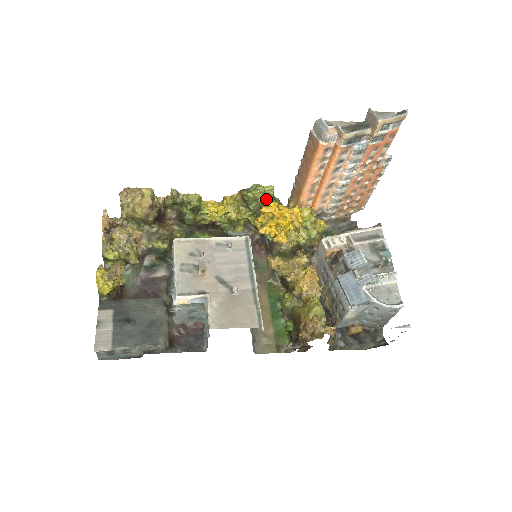
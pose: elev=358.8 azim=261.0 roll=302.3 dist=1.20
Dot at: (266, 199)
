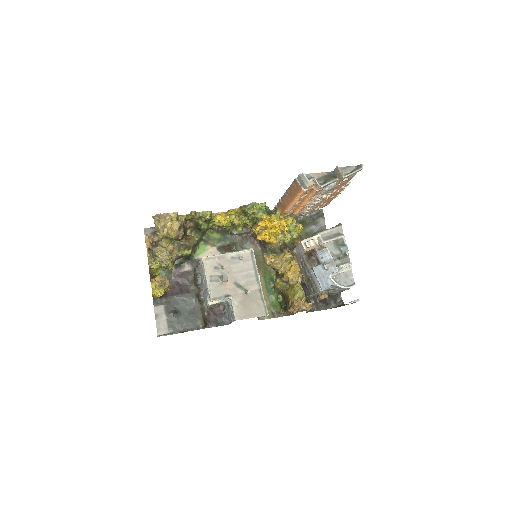
Dot at: (261, 215)
